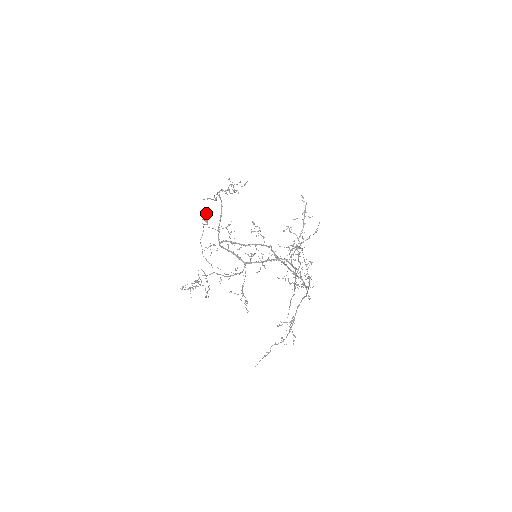
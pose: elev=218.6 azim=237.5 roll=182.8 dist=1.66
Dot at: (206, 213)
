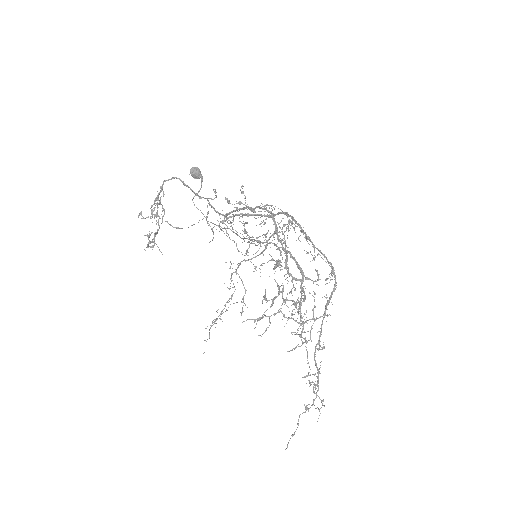
Dot at: (191, 168)
